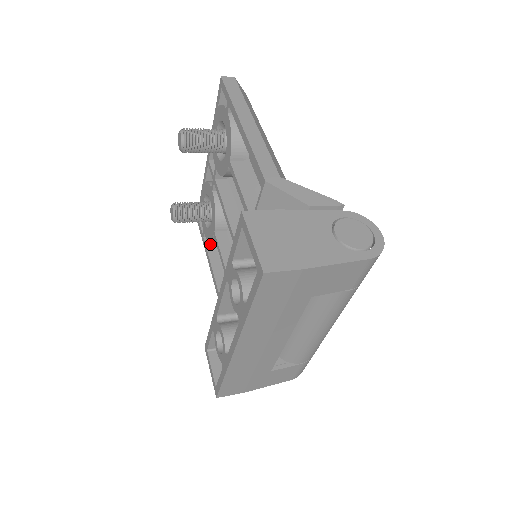
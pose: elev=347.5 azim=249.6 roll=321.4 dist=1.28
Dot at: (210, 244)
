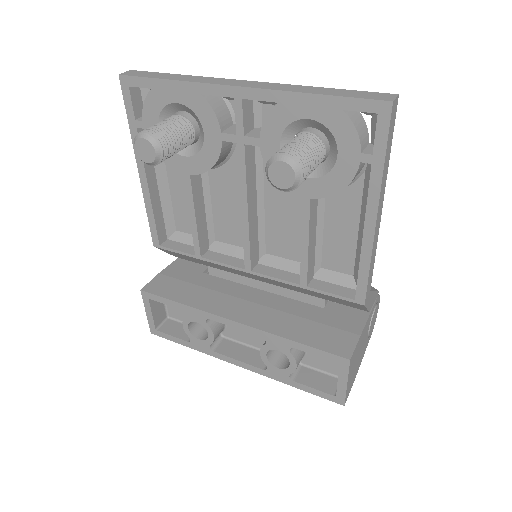
Dot at: occluded
